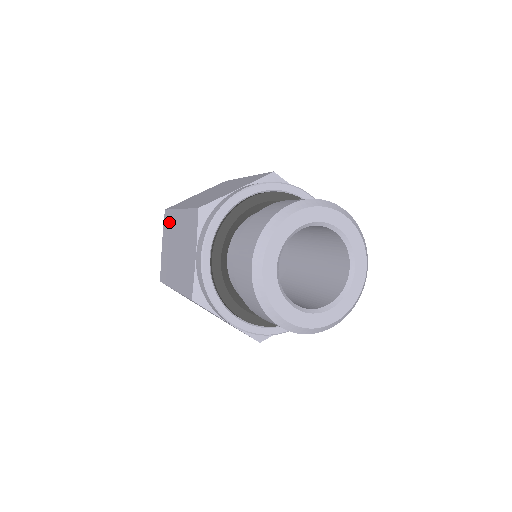
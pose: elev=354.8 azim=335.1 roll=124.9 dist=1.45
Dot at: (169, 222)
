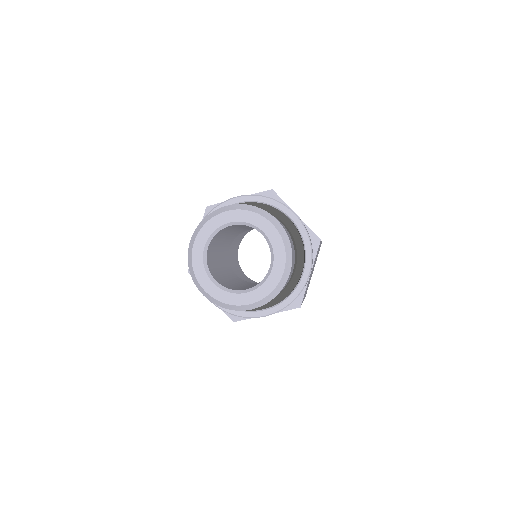
Dot at: occluded
